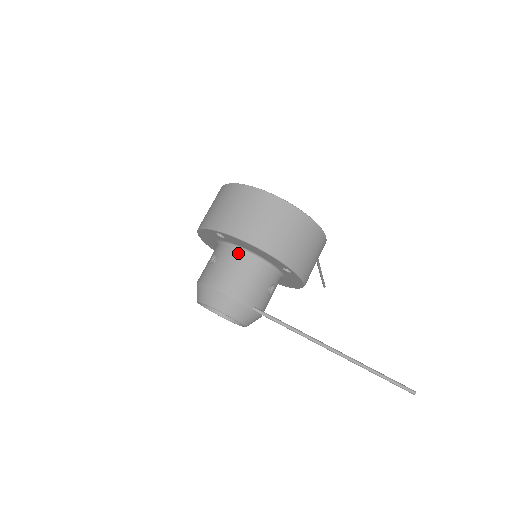
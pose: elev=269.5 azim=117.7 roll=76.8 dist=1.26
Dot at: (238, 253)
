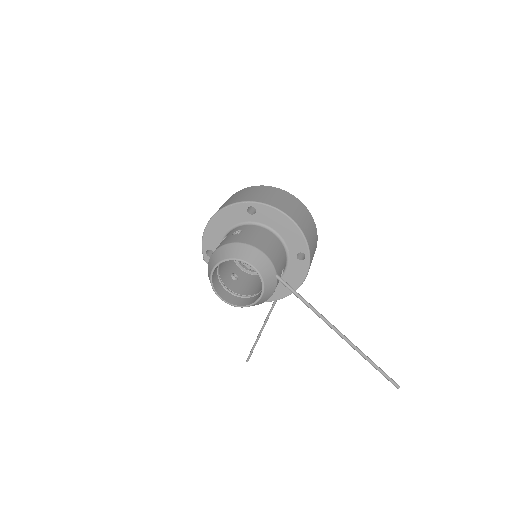
Dot at: (264, 230)
